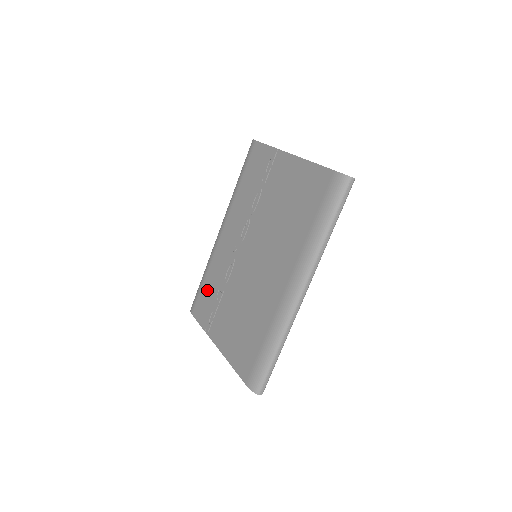
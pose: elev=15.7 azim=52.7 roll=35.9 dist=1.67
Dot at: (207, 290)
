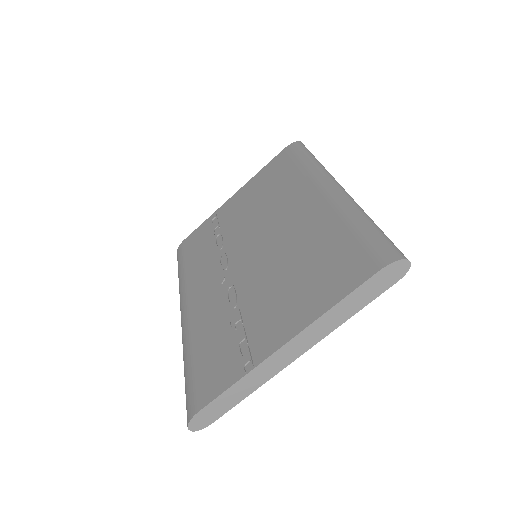
Dot at: (208, 353)
